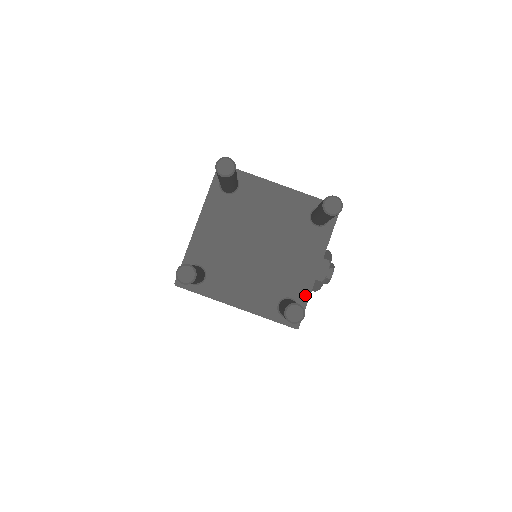
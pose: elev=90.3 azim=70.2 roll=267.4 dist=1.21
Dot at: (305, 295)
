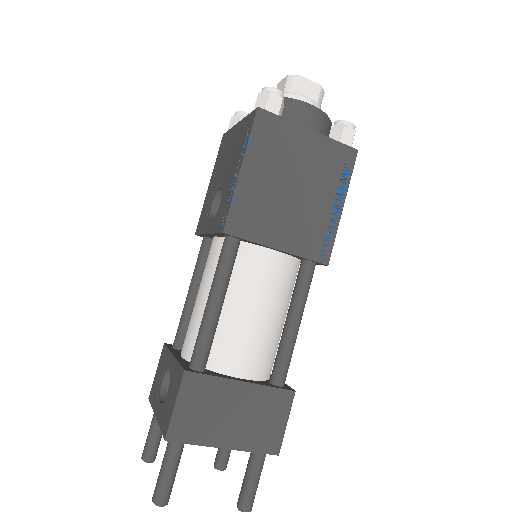
Dot at: occluded
